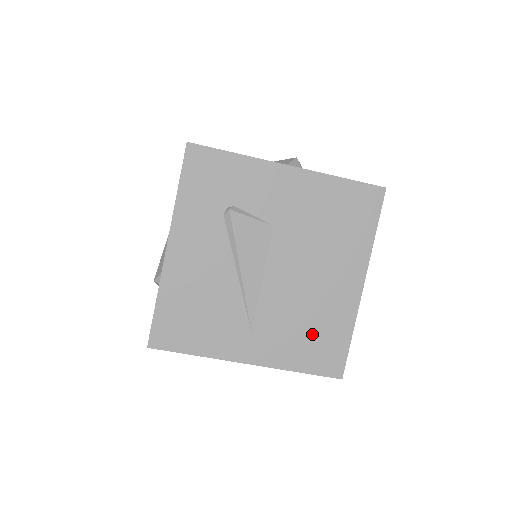
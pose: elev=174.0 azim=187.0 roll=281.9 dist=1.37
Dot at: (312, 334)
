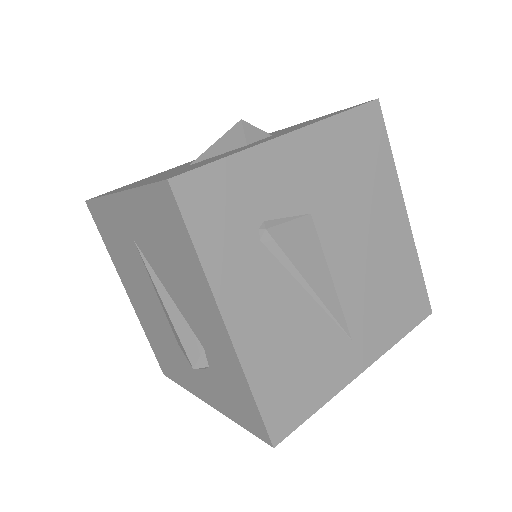
Dot at: (394, 294)
